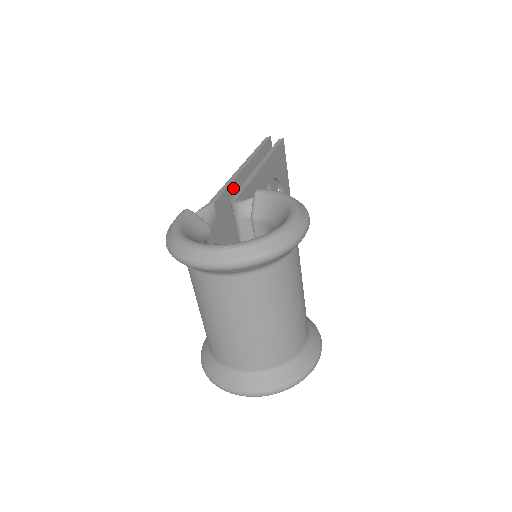
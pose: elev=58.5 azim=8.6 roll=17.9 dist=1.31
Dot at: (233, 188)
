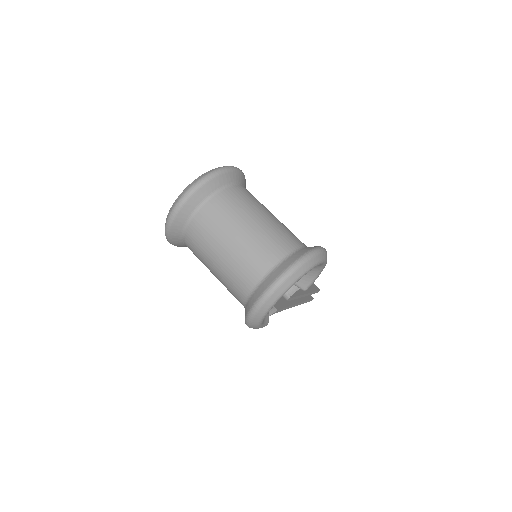
Dot at: occluded
